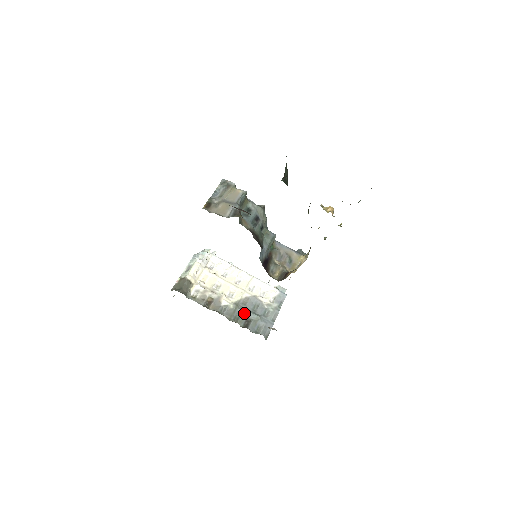
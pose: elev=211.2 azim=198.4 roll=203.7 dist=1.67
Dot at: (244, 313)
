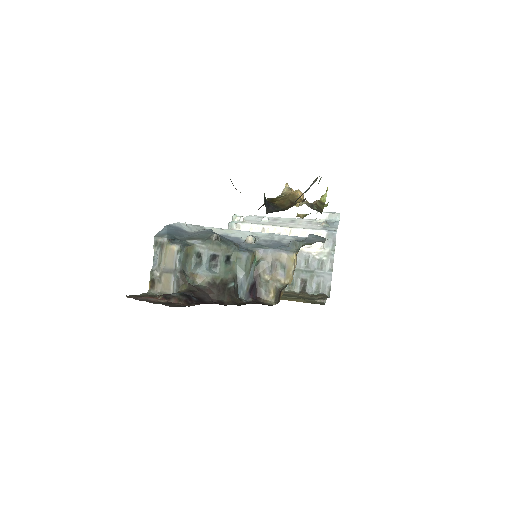
Dot at: (296, 276)
